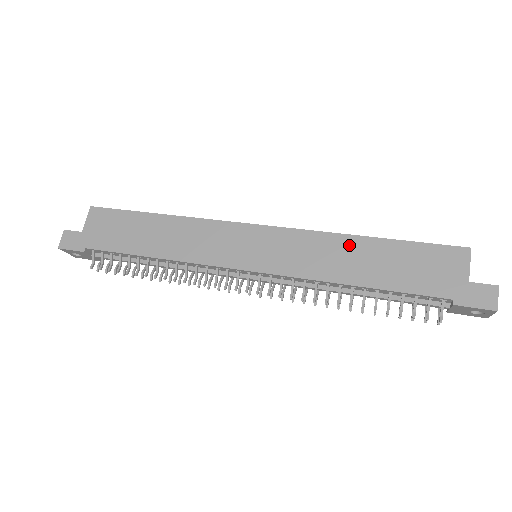
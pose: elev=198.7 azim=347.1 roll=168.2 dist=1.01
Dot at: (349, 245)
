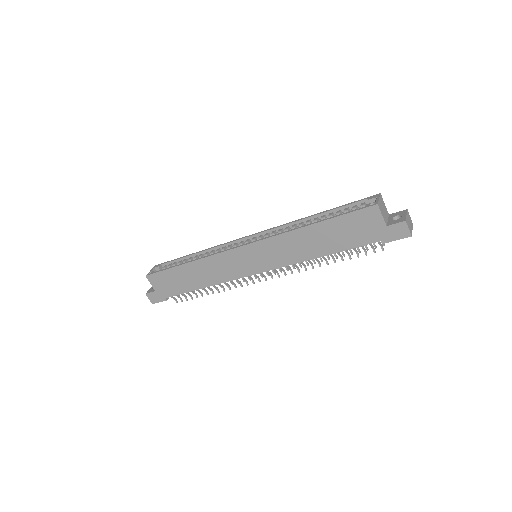
Dot at: (304, 235)
